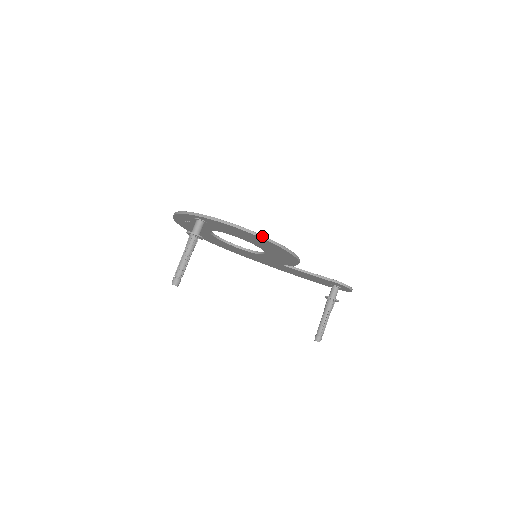
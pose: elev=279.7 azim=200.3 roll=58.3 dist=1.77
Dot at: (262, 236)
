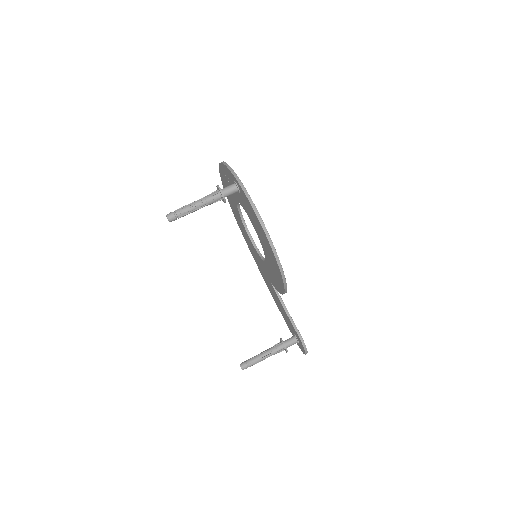
Dot at: (273, 246)
